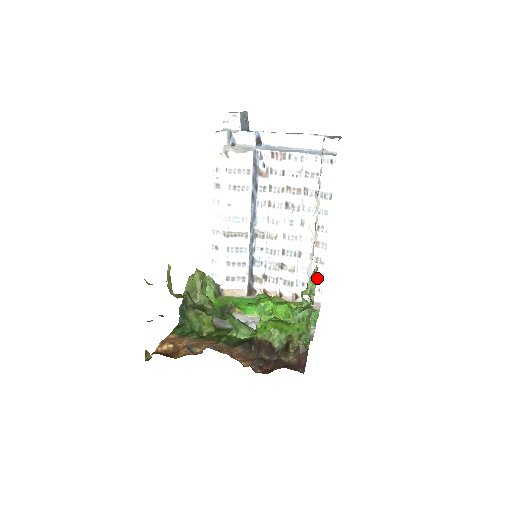
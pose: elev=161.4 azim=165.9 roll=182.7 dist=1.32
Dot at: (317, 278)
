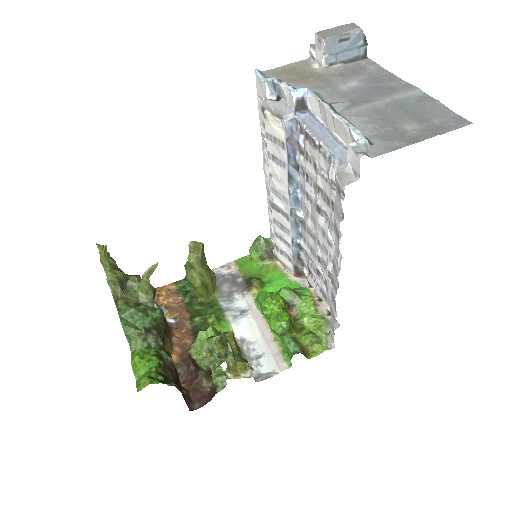
Dot at: (332, 316)
